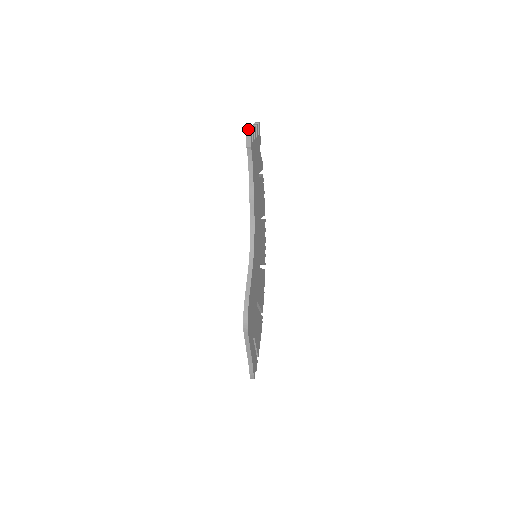
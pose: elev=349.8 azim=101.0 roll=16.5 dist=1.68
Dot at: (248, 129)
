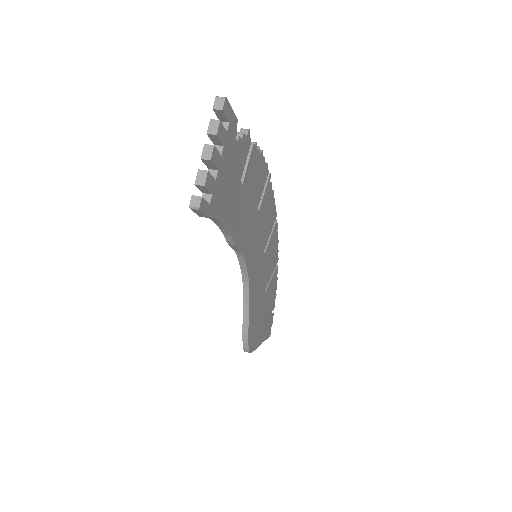
Dot at: (195, 180)
